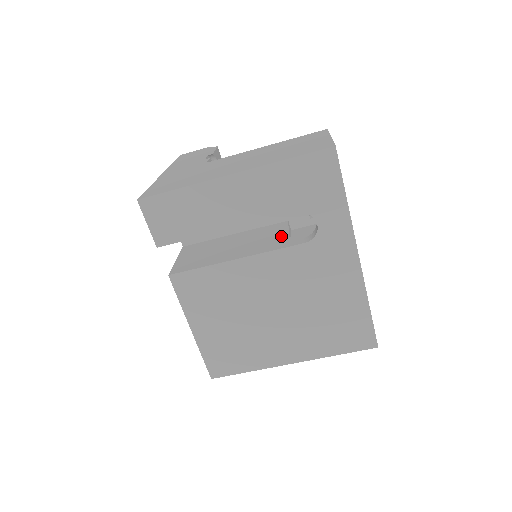
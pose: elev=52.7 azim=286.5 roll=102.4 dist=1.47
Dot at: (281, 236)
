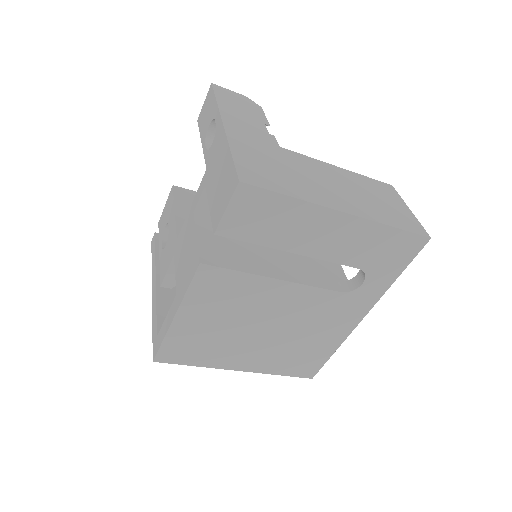
Dot at: (311, 265)
